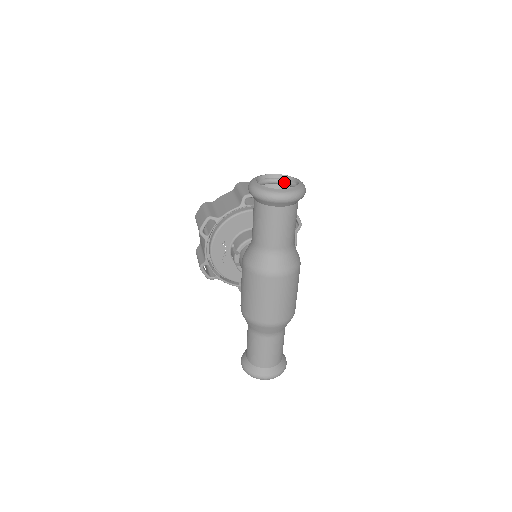
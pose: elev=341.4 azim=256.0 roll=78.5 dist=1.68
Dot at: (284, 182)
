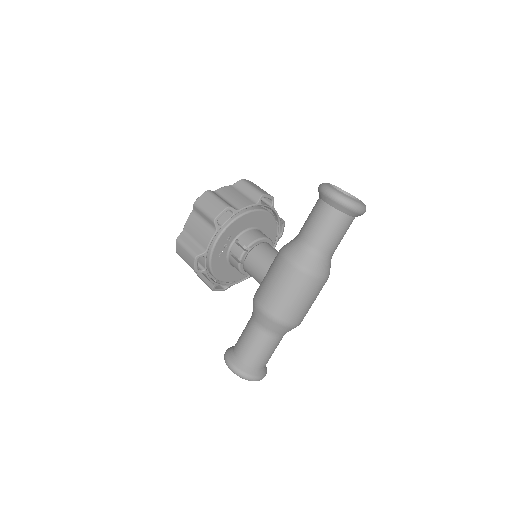
Dot at: occluded
